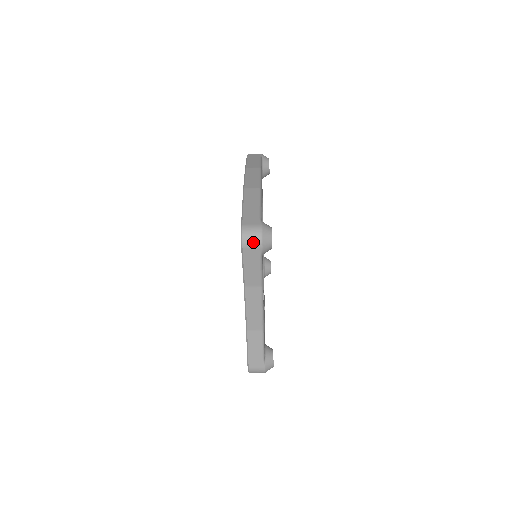
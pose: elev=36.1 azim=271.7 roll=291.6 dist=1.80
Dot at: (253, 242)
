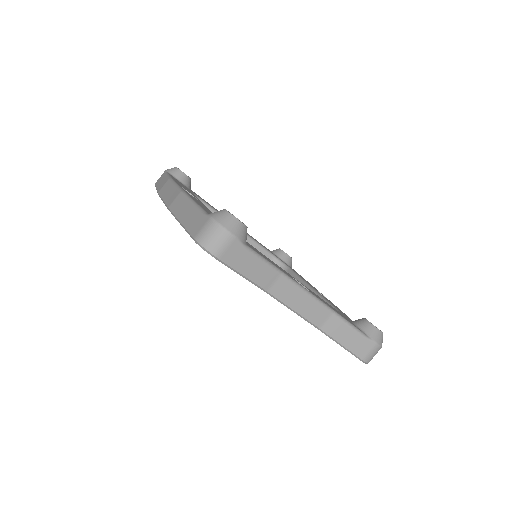
Dot at: (220, 241)
